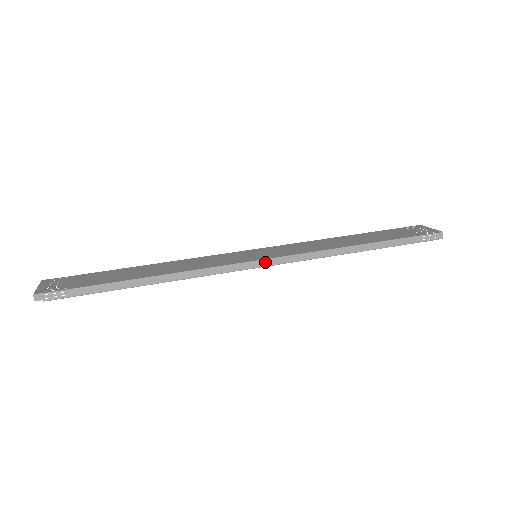
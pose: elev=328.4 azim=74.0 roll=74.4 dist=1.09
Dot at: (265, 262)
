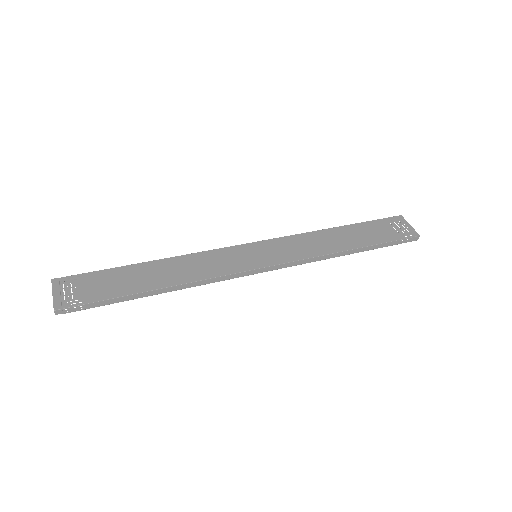
Dot at: (266, 269)
